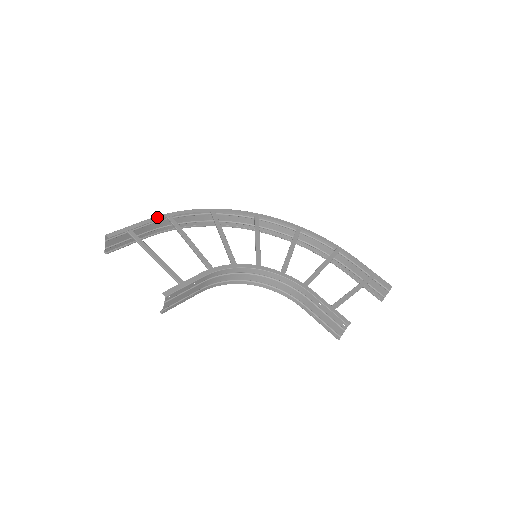
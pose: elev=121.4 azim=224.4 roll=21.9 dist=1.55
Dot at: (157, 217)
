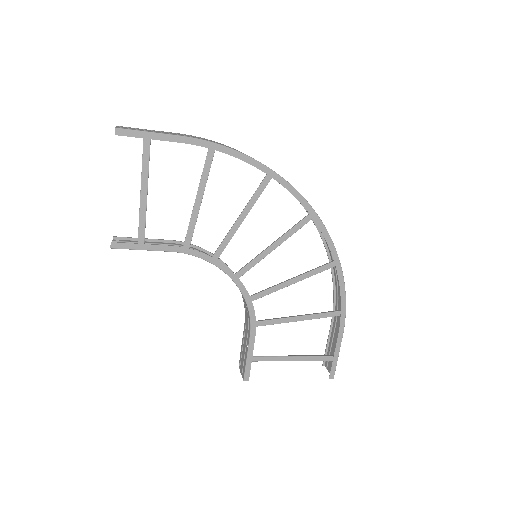
Dot at: (196, 140)
